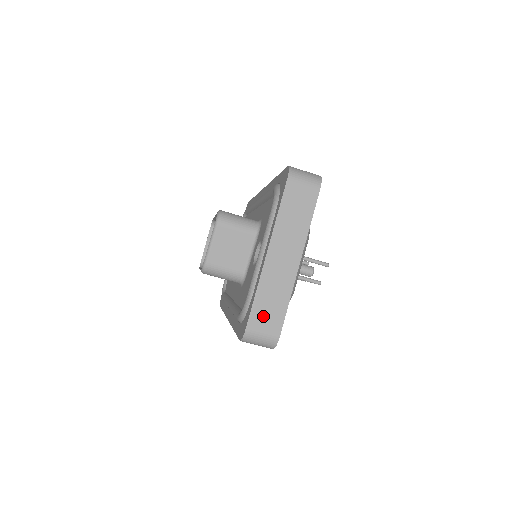
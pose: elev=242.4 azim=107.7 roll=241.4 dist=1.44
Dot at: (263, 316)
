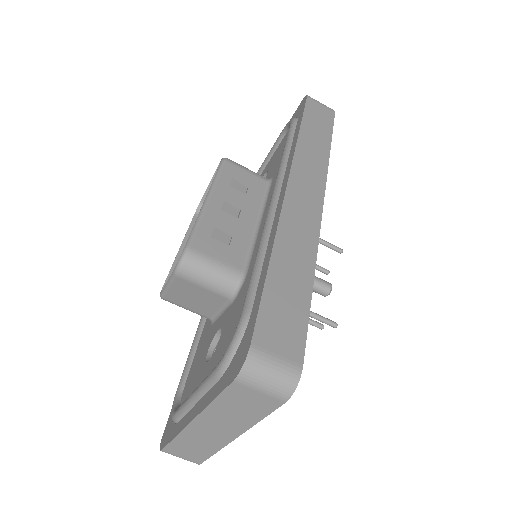
Dot at: (182, 451)
